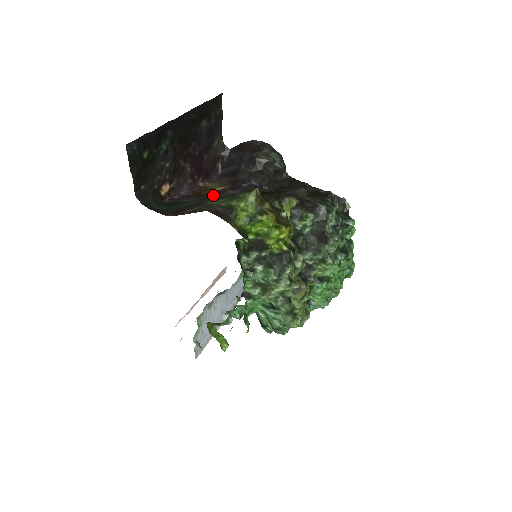
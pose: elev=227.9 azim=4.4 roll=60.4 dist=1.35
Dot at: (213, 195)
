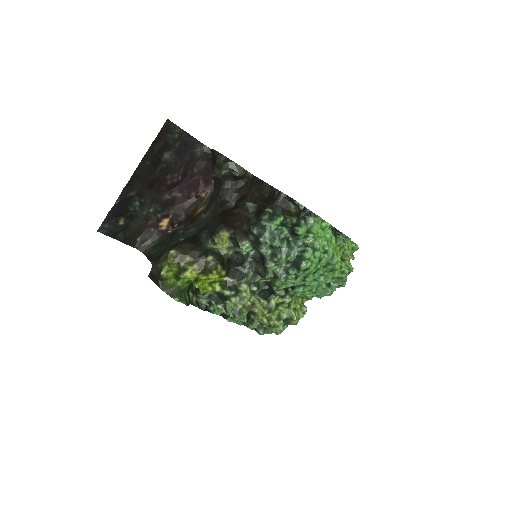
Dot at: (194, 221)
